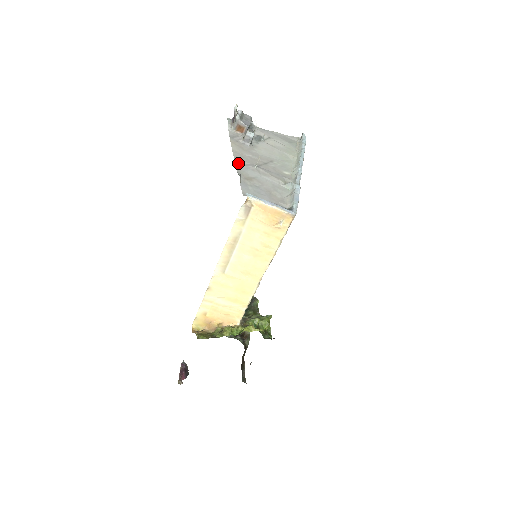
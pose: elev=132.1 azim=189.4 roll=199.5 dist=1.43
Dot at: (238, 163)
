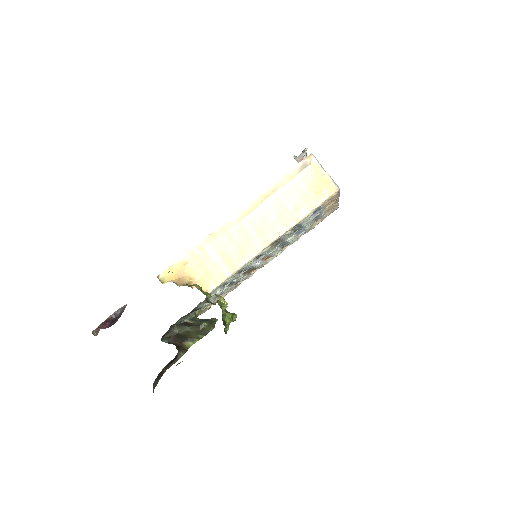
Dot at: occluded
